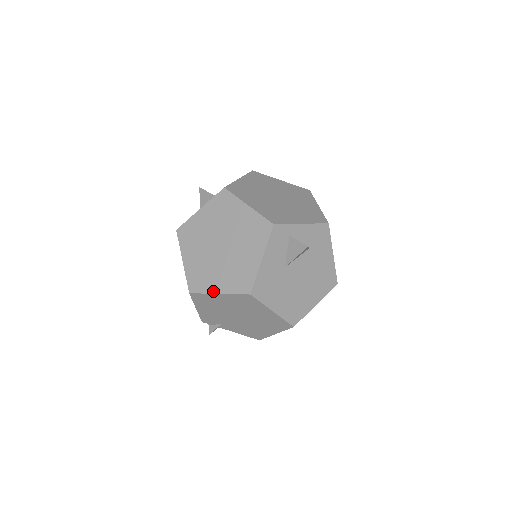
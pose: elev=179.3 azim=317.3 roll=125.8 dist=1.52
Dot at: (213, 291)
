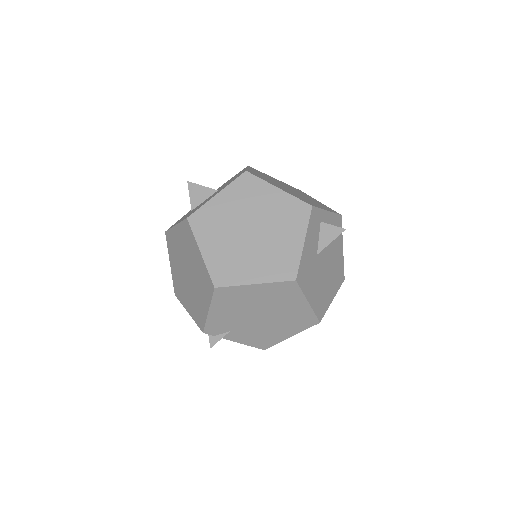
Dot at: (247, 282)
